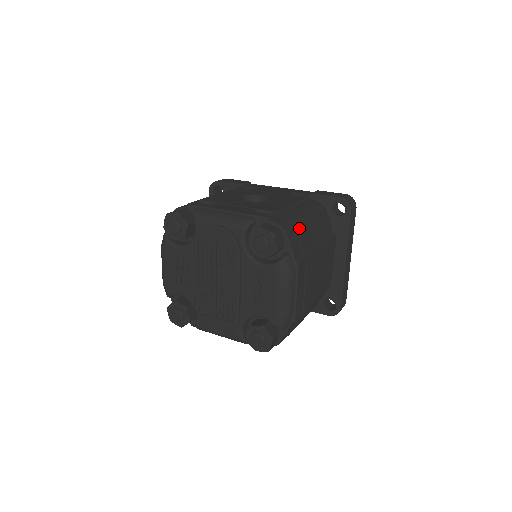
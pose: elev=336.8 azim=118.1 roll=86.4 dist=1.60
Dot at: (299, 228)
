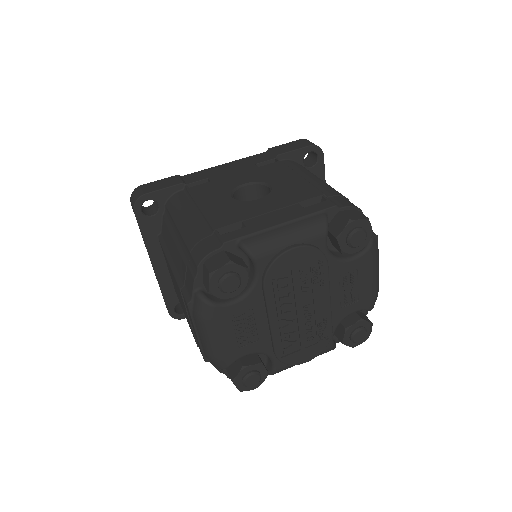
Dot at: occluded
